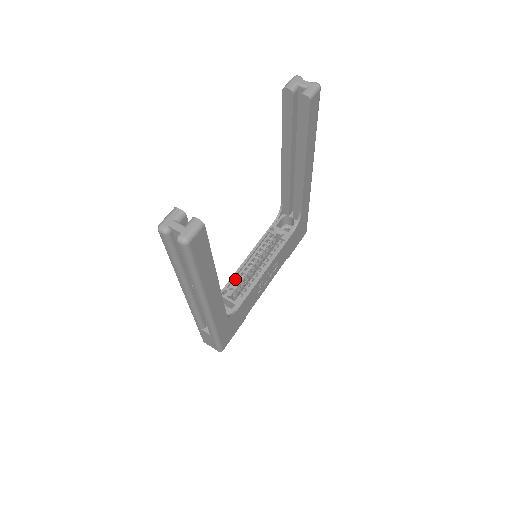
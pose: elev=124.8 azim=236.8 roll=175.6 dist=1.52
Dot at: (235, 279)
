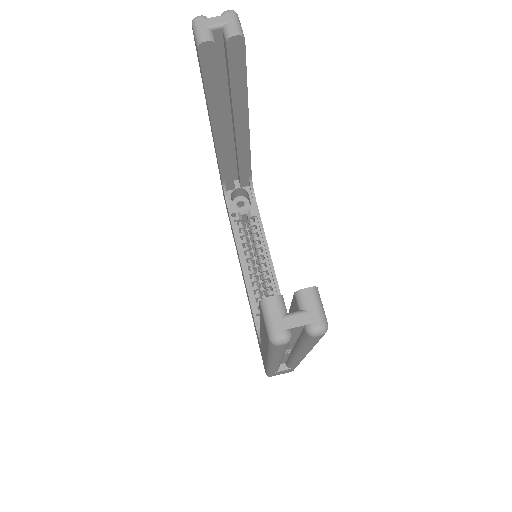
Dot at: (252, 295)
